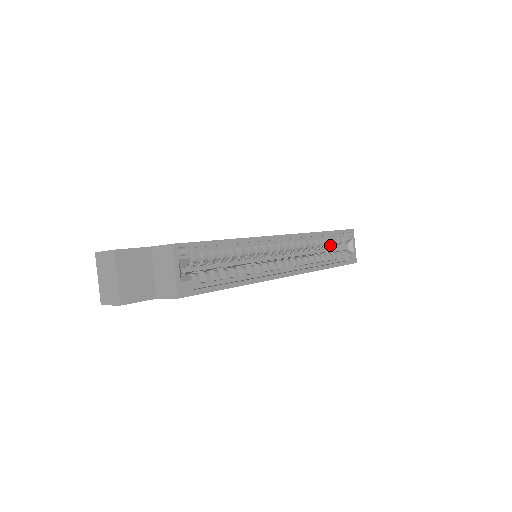
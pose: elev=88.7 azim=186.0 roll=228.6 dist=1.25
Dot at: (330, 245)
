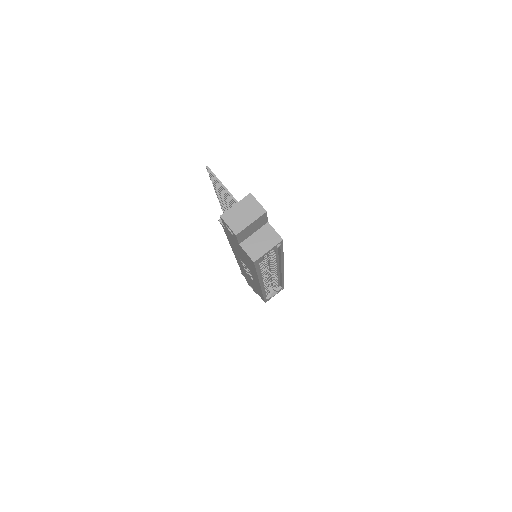
Dot at: (271, 284)
